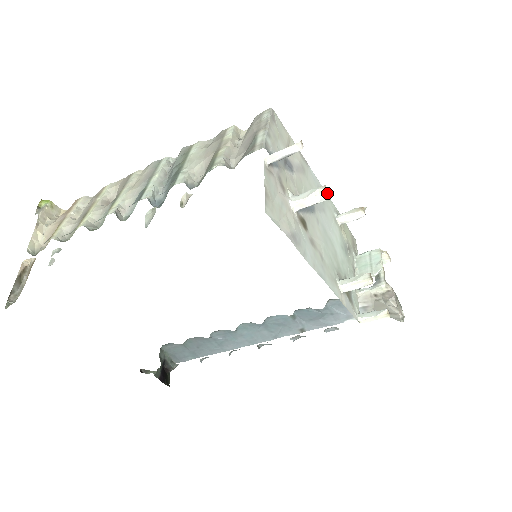
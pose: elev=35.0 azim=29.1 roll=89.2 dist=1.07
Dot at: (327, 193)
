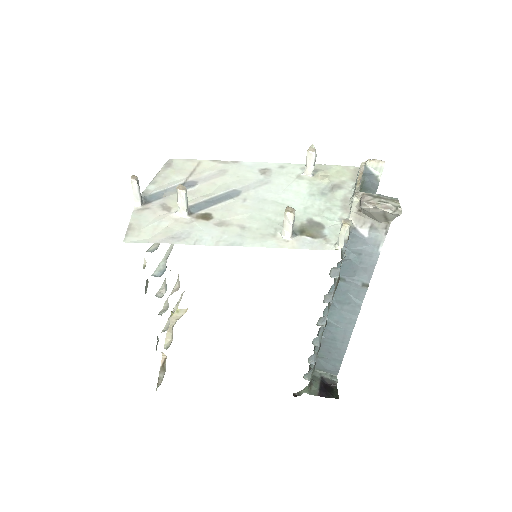
Dot at: (180, 189)
